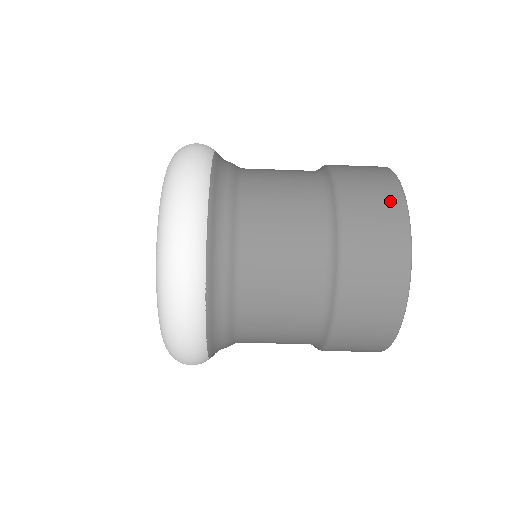
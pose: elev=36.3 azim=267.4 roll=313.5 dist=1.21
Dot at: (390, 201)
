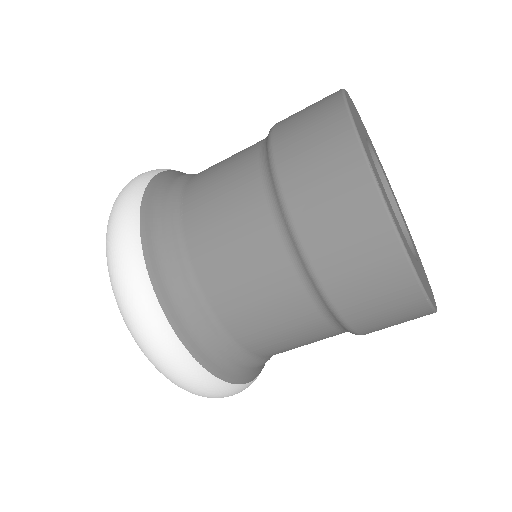
Dot at: occluded
